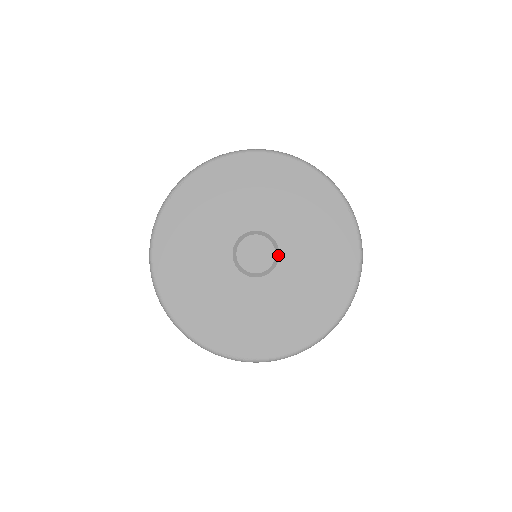
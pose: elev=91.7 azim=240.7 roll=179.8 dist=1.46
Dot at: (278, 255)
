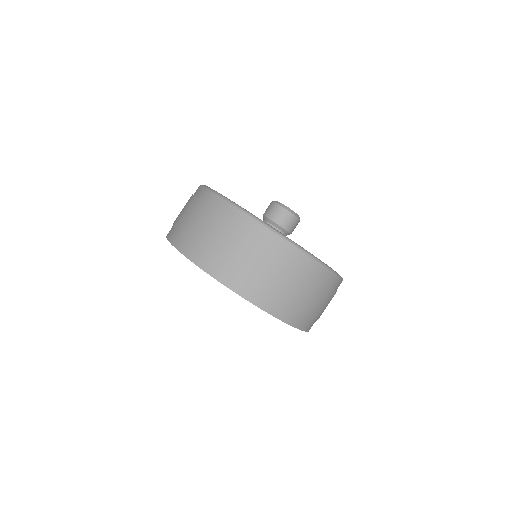
Dot at: (299, 219)
